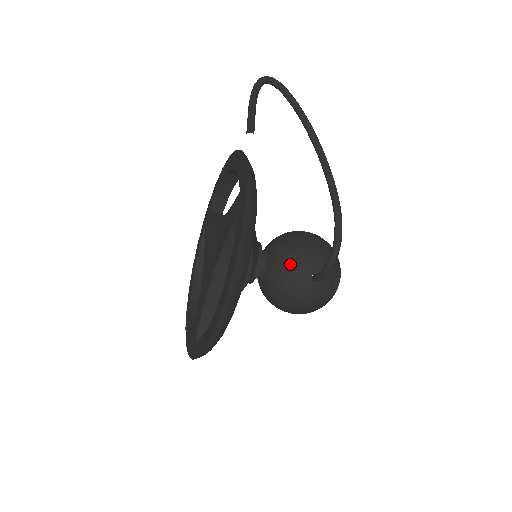
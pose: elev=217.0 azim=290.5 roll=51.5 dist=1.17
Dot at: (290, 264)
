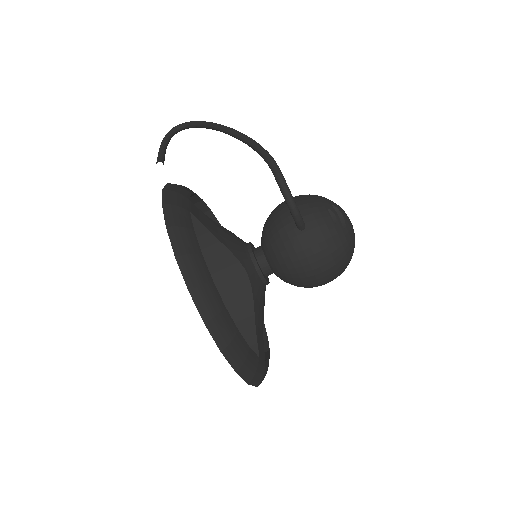
Dot at: (273, 234)
